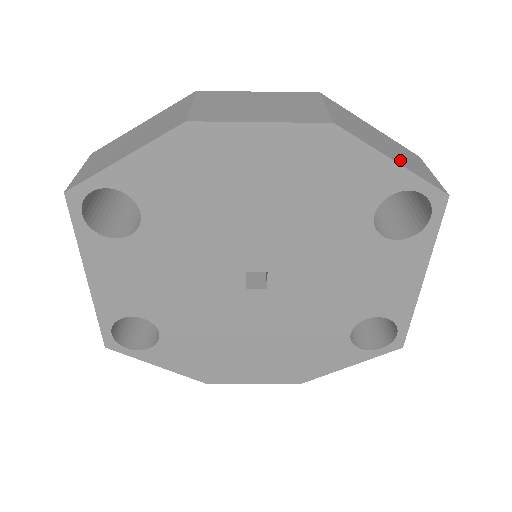
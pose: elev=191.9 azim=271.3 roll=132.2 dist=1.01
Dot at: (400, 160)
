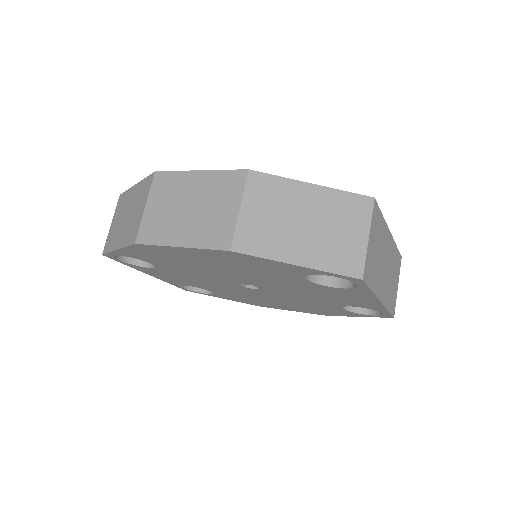
Dot at: (311, 253)
